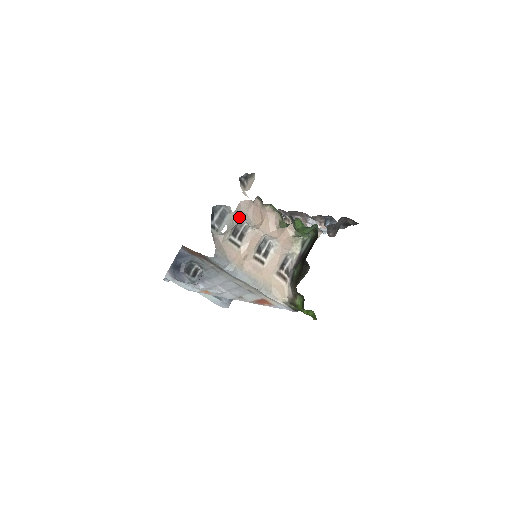
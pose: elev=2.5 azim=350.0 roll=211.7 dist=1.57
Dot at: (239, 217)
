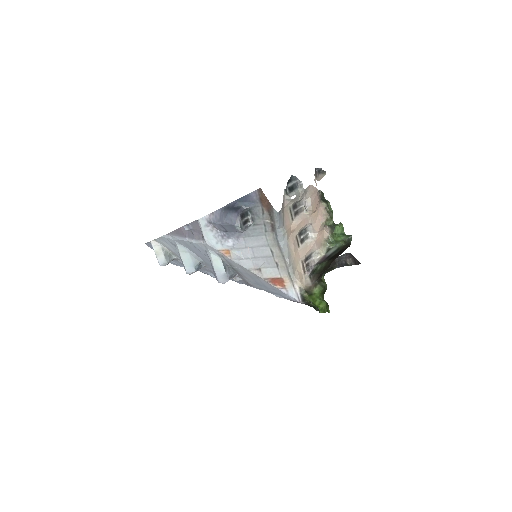
Dot at: (303, 196)
